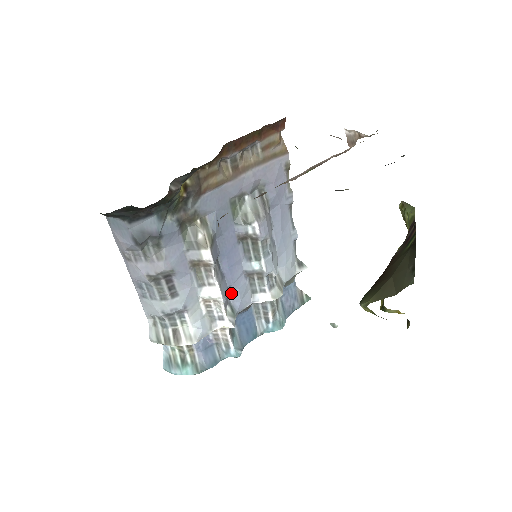
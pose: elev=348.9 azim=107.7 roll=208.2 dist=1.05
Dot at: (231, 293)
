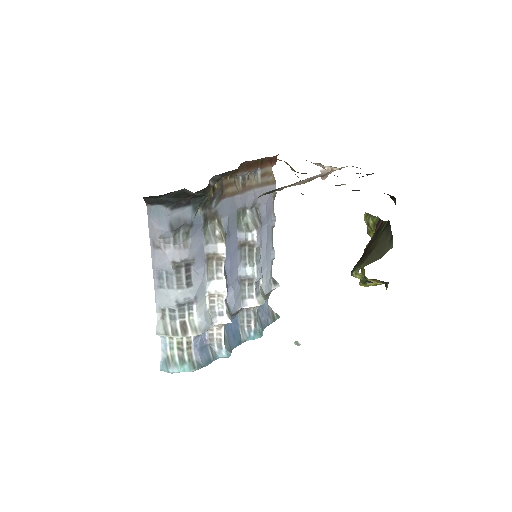
Dot at: (228, 294)
